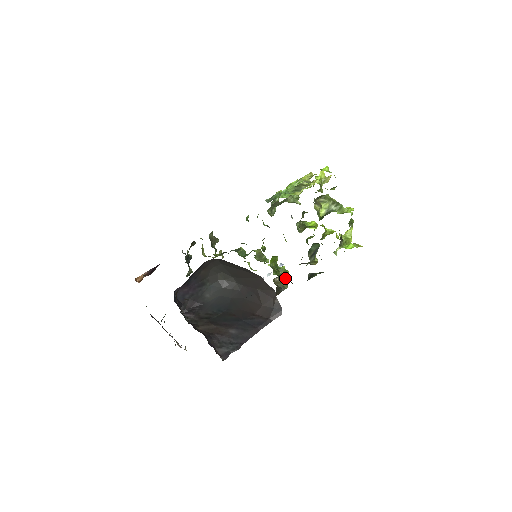
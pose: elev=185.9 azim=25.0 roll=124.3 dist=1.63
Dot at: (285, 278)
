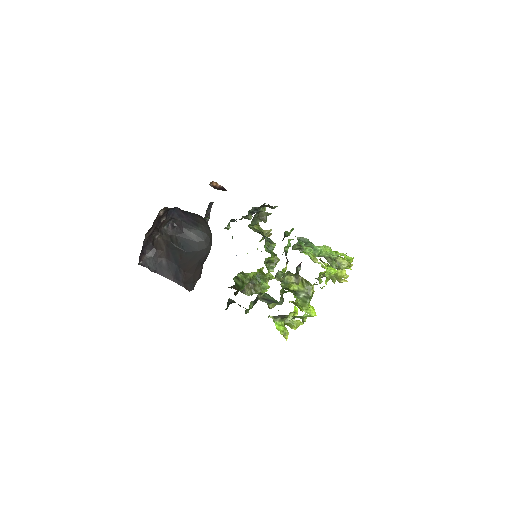
Dot at: (256, 290)
